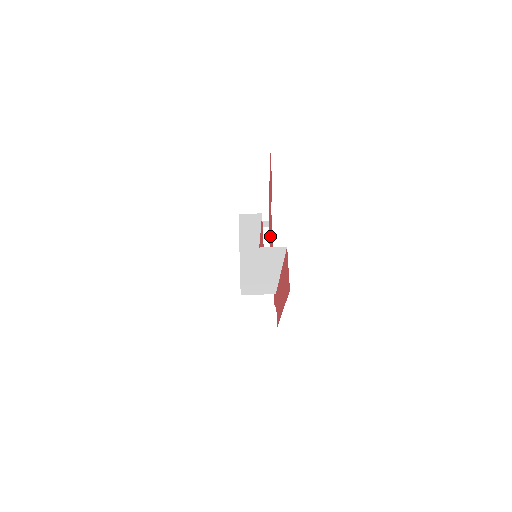
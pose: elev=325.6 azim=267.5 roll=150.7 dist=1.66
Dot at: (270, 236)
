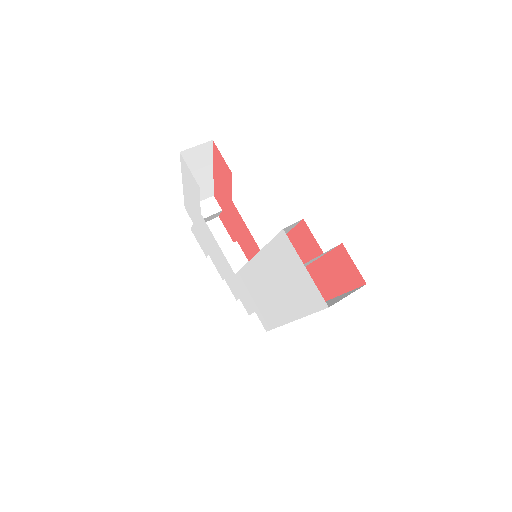
Dot at: (233, 226)
